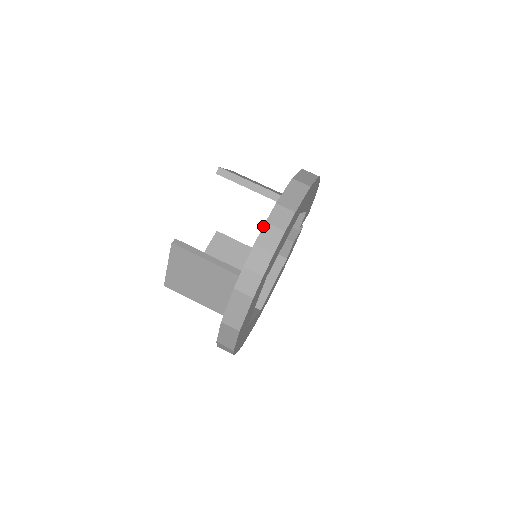
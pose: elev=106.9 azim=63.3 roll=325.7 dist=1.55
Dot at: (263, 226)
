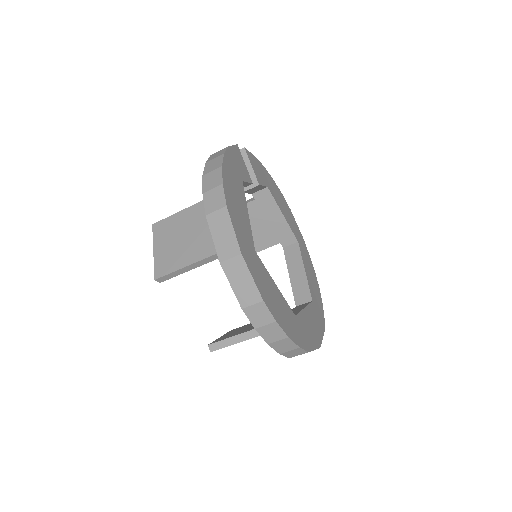
Dot at: occluded
